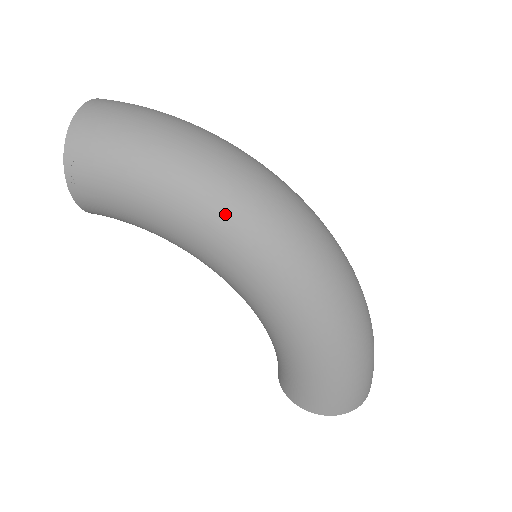
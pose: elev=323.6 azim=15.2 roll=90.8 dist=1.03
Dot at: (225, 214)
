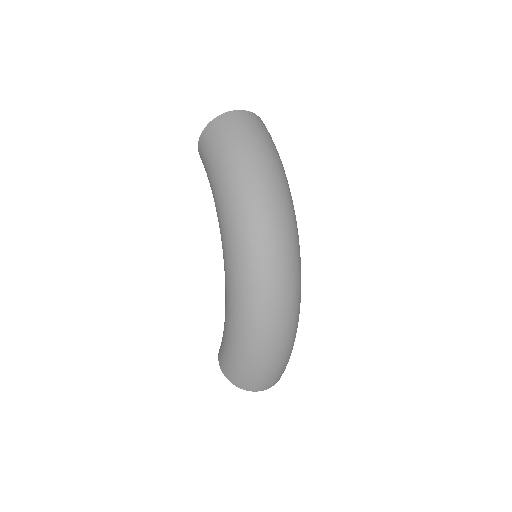
Dot at: (233, 215)
